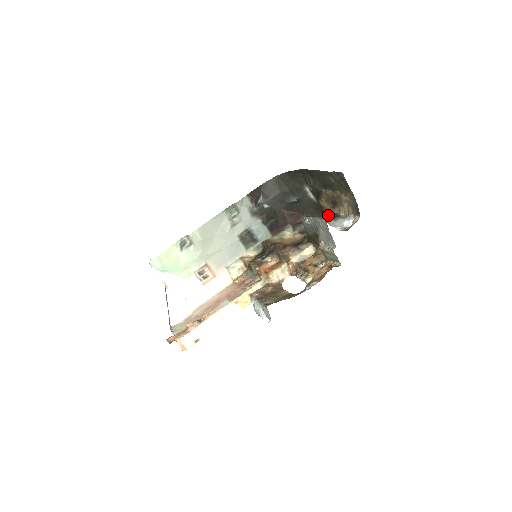
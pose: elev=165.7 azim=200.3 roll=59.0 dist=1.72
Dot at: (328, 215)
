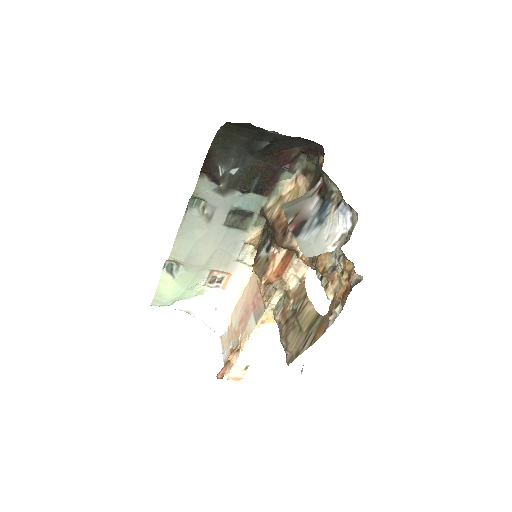
Dot at: occluded
